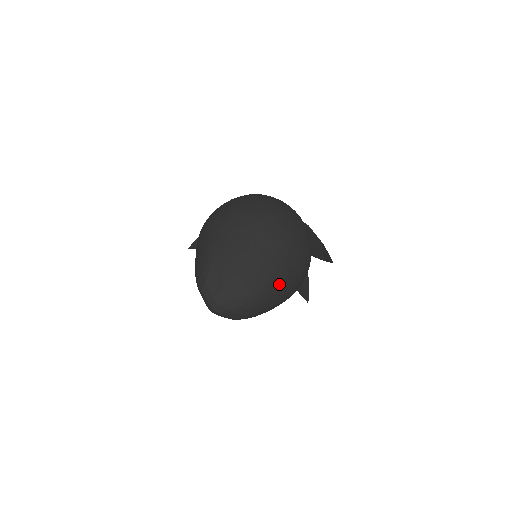
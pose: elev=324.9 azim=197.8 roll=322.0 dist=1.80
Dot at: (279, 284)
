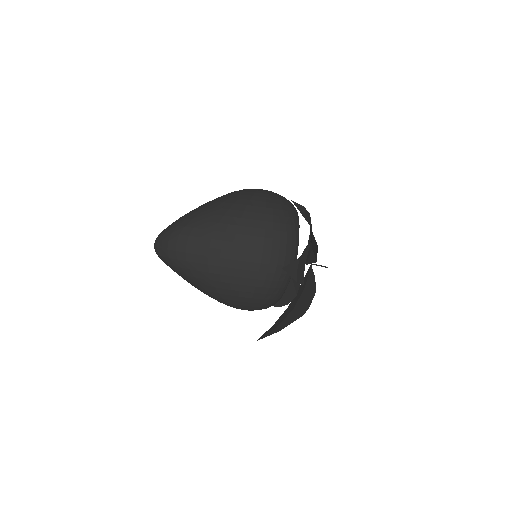
Dot at: (210, 213)
